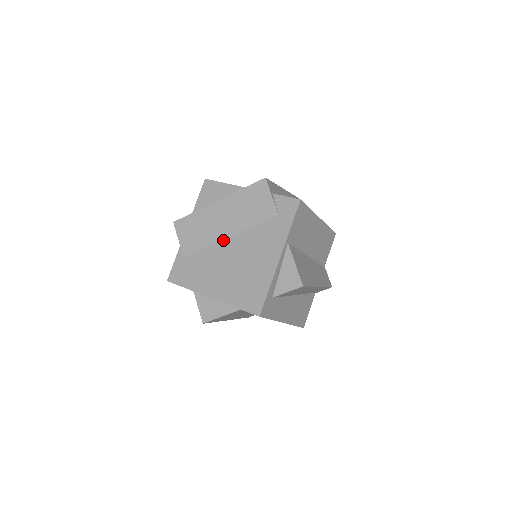
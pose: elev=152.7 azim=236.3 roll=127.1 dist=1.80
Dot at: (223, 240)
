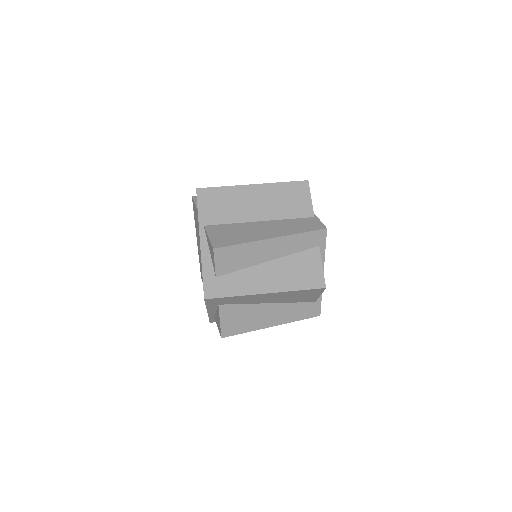
Dot at: occluded
